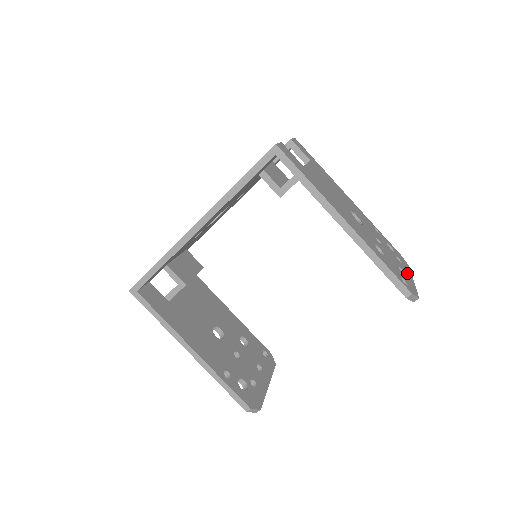
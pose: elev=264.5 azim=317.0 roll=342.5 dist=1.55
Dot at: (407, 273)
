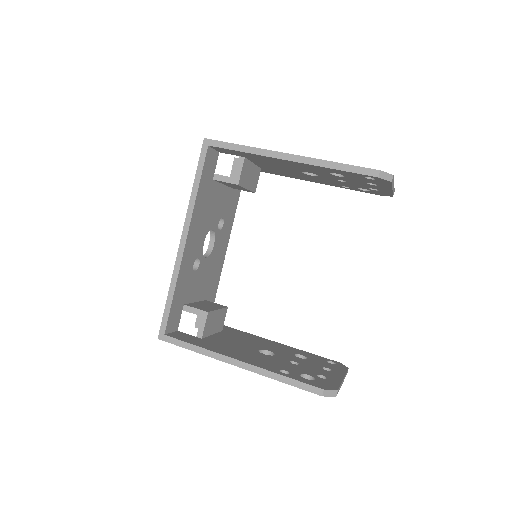
Dot at: occluded
